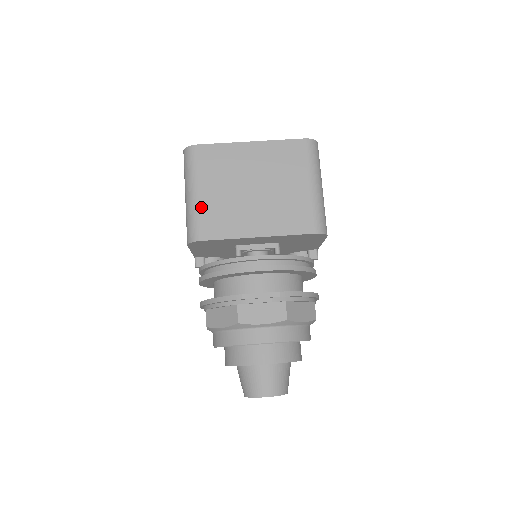
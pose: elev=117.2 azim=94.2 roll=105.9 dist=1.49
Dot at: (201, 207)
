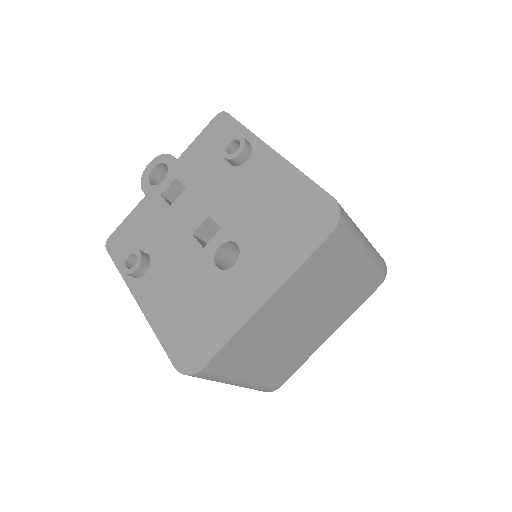
Dot at: (259, 381)
